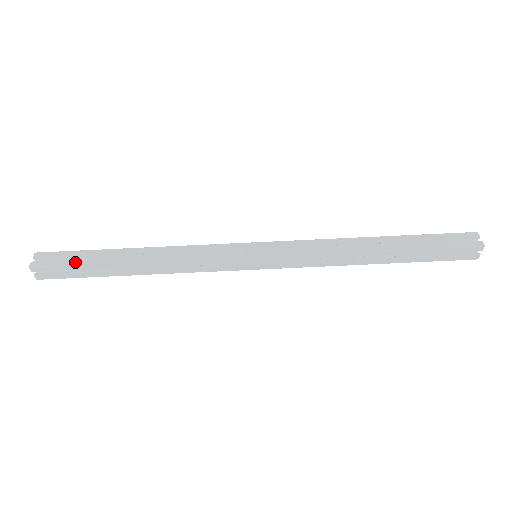
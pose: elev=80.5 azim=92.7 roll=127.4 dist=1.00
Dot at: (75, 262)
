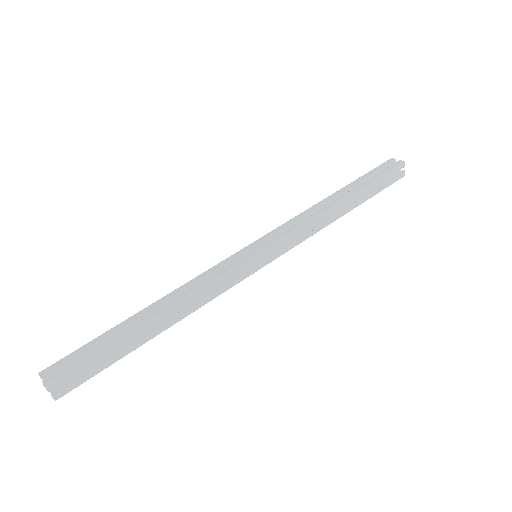
Dot at: (94, 352)
